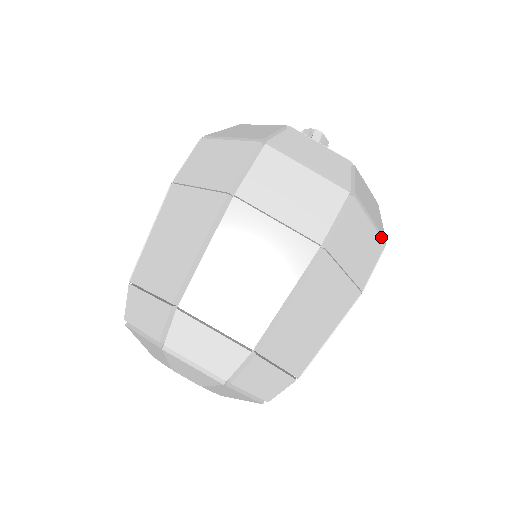
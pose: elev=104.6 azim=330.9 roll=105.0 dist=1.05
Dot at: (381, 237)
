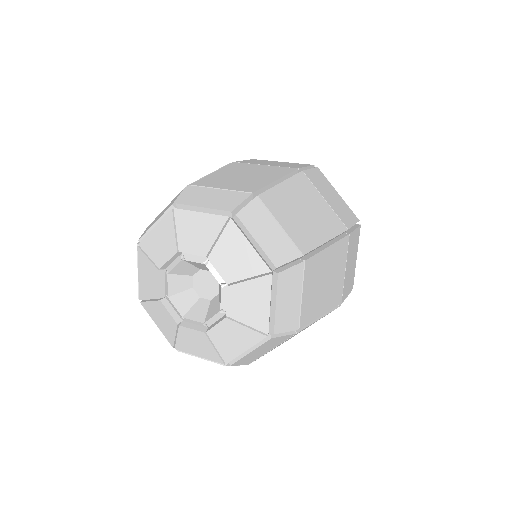
Dot at: occluded
